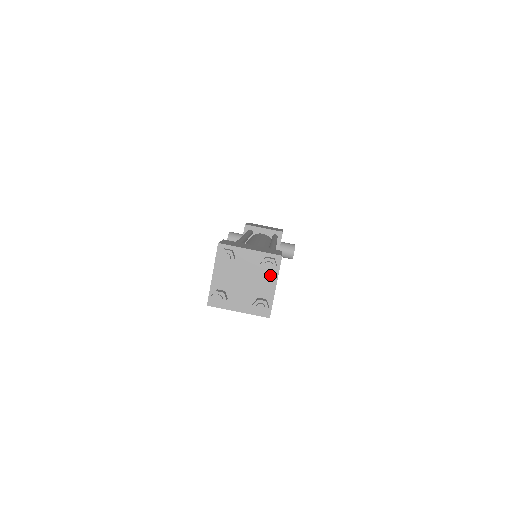
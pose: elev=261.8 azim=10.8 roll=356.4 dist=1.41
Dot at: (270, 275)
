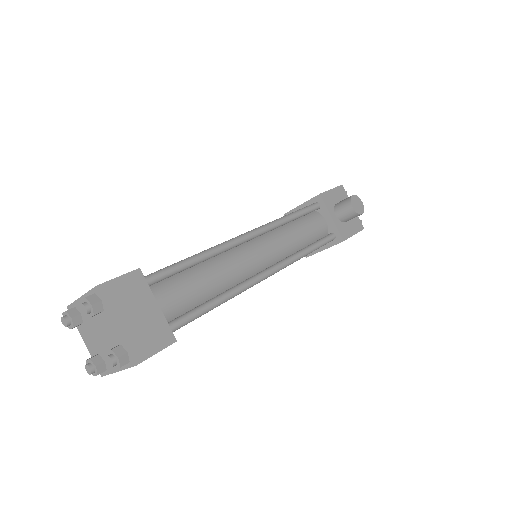
Dot at: (105, 315)
